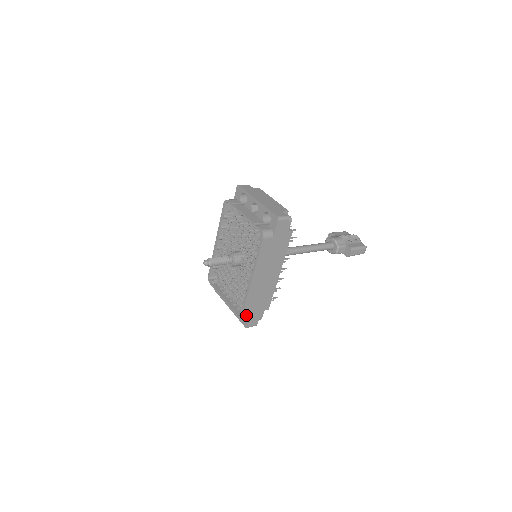
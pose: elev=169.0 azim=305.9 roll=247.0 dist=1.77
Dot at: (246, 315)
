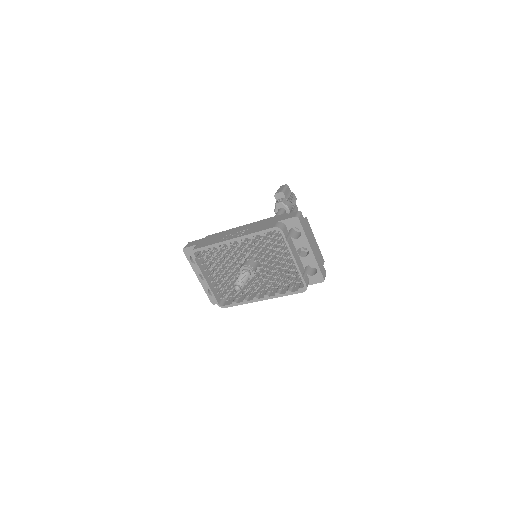
Dot at: occluded
